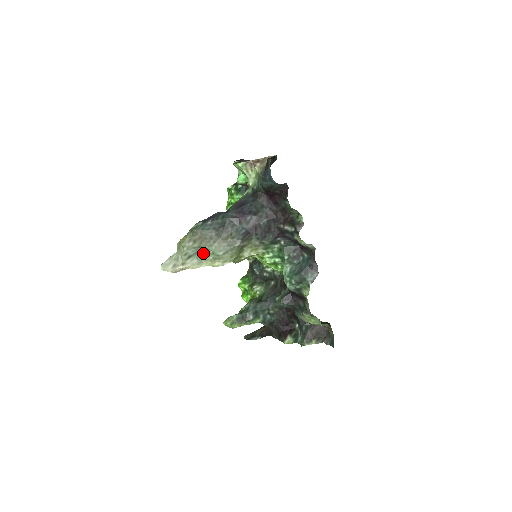
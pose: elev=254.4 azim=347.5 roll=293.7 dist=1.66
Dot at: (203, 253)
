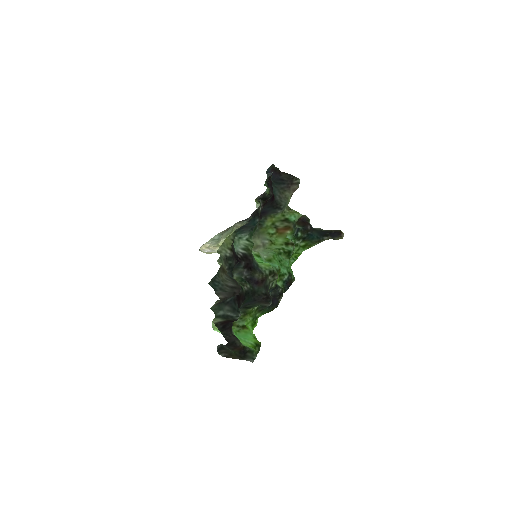
Dot at: occluded
